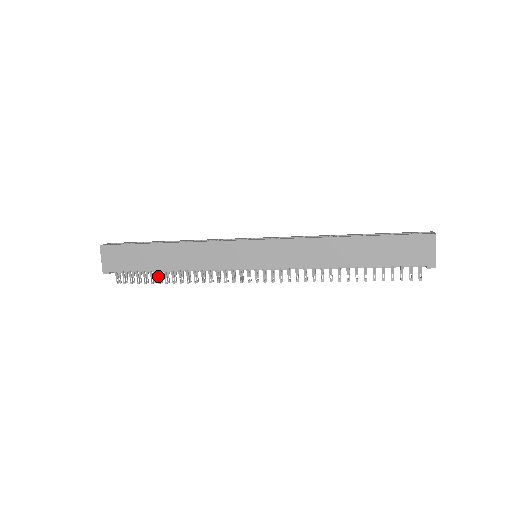
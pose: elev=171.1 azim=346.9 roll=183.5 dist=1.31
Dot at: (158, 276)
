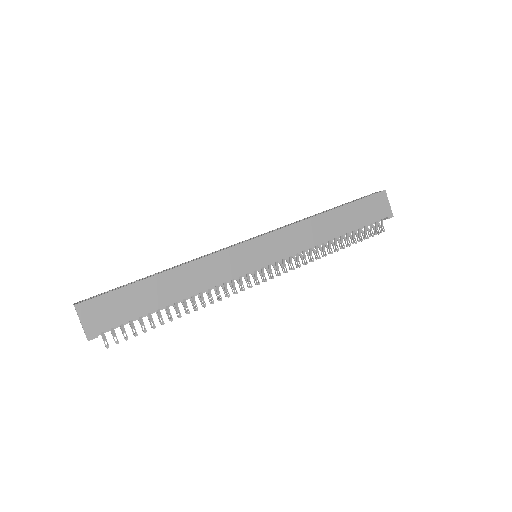
Dot at: (159, 316)
